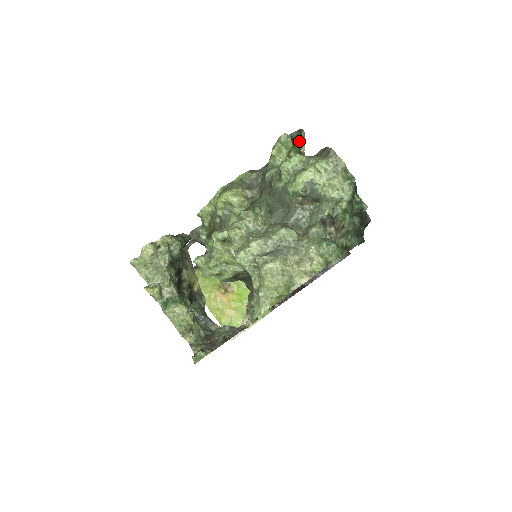
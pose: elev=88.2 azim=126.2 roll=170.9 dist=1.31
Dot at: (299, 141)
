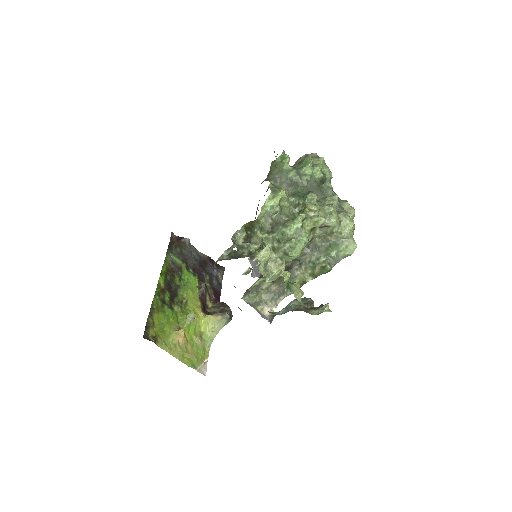
Dot at: (276, 158)
